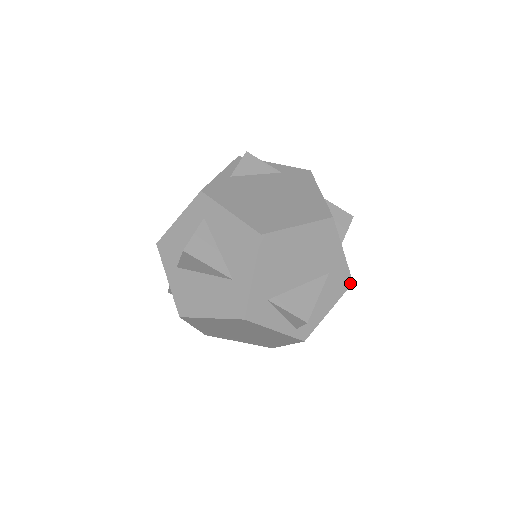
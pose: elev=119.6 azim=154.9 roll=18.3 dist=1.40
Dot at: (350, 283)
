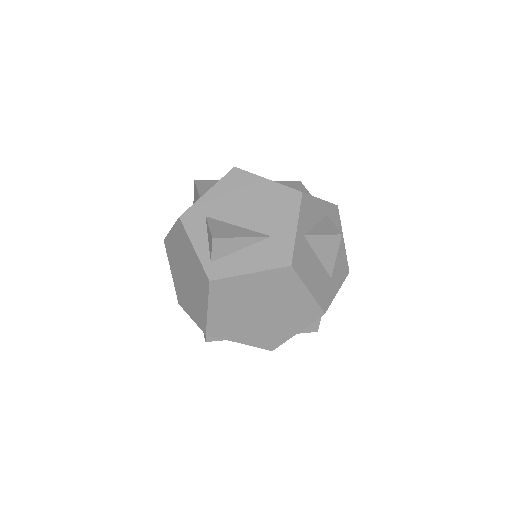
Dot at: (288, 264)
